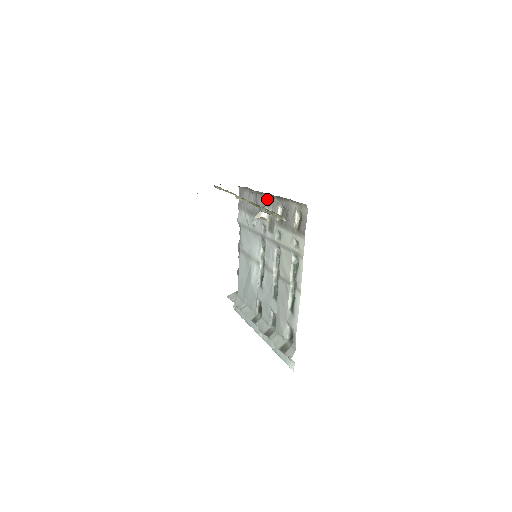
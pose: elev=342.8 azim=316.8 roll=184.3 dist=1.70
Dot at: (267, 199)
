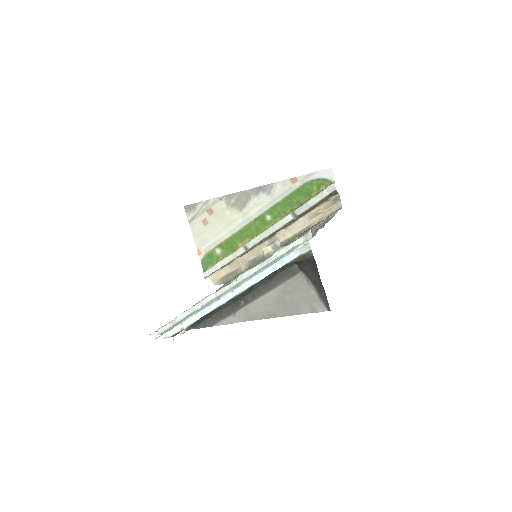
Dot at: occluded
